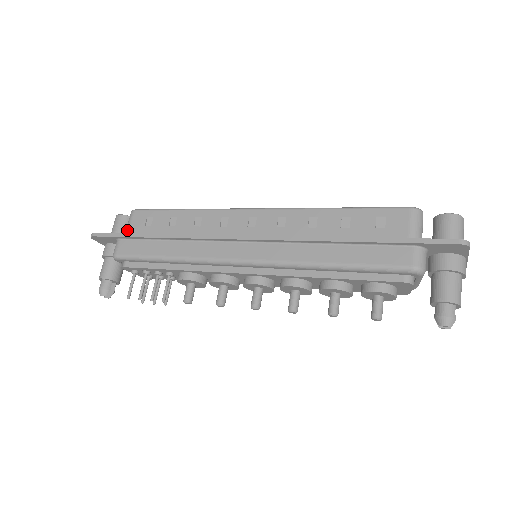
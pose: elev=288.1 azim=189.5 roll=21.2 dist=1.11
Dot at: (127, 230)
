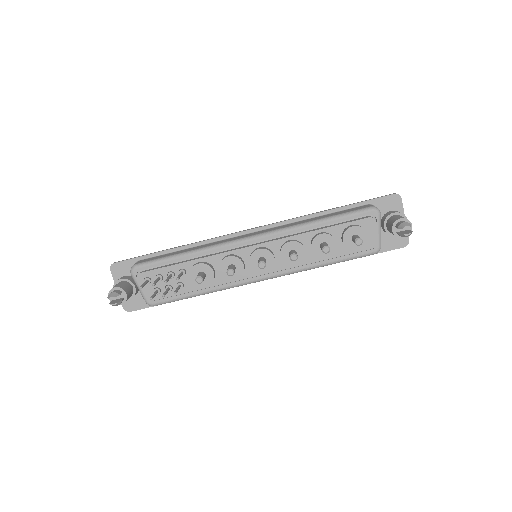
Dot at: occluded
